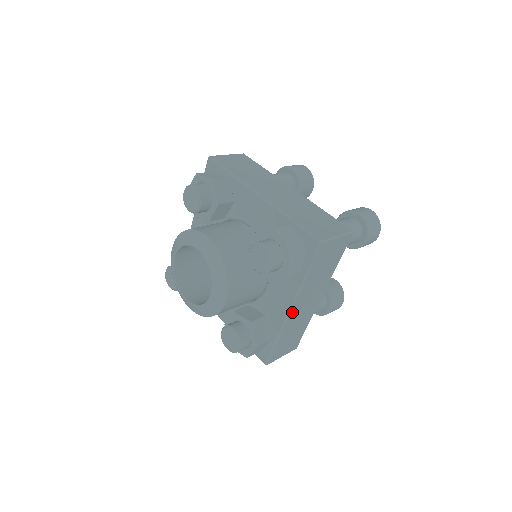
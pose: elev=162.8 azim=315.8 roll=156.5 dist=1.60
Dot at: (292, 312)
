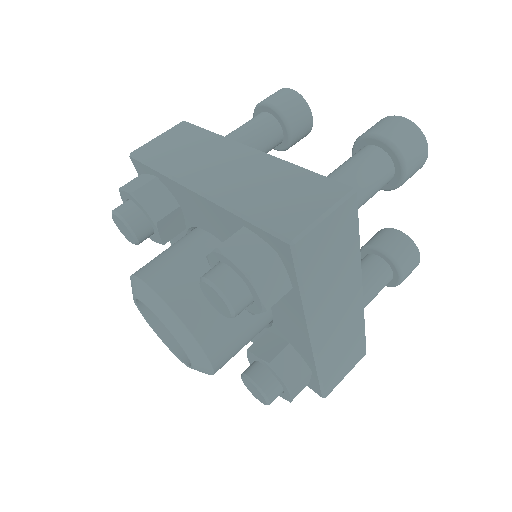
Dot at: (316, 337)
